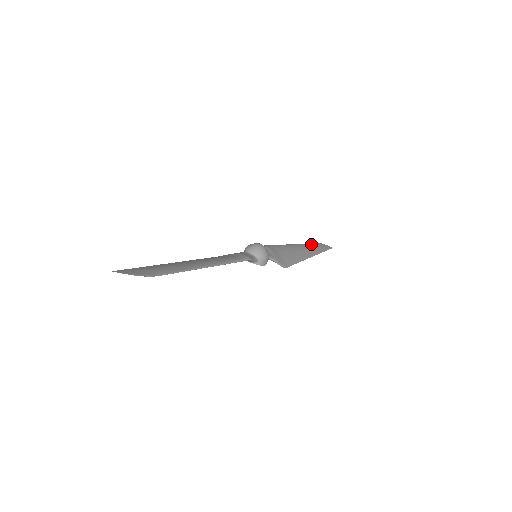
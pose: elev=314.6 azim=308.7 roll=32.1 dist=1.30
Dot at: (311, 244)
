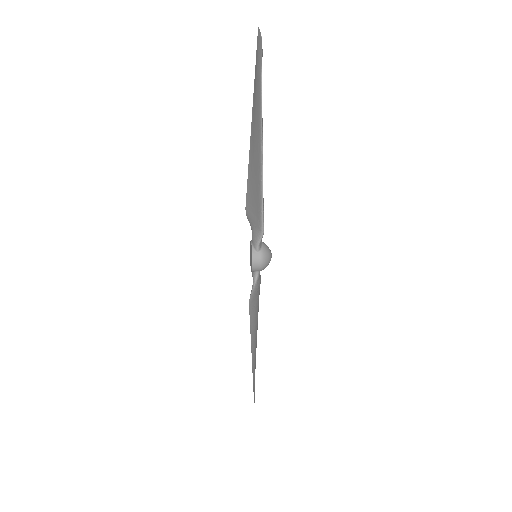
Dot at: occluded
